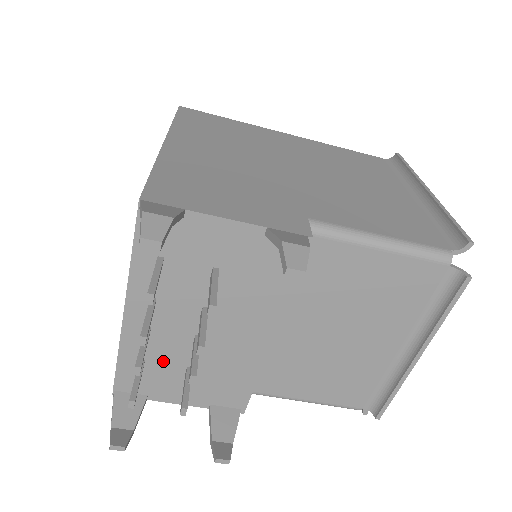
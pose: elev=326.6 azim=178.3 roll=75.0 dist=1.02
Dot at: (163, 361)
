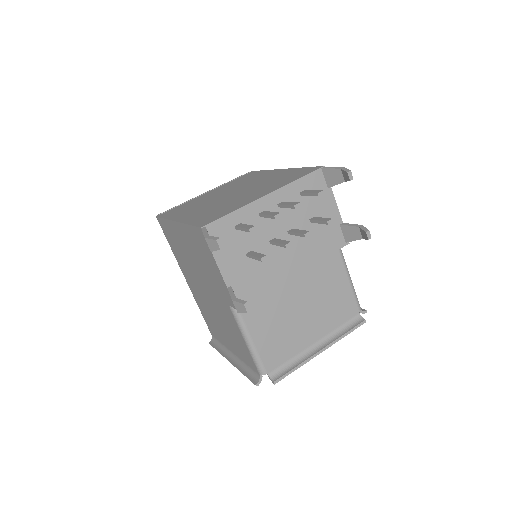
Dot at: (247, 236)
